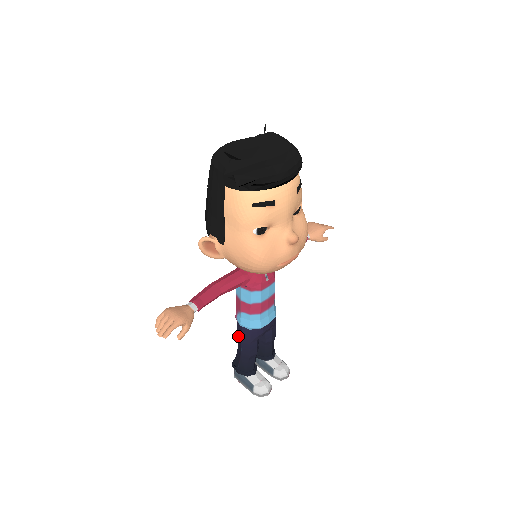
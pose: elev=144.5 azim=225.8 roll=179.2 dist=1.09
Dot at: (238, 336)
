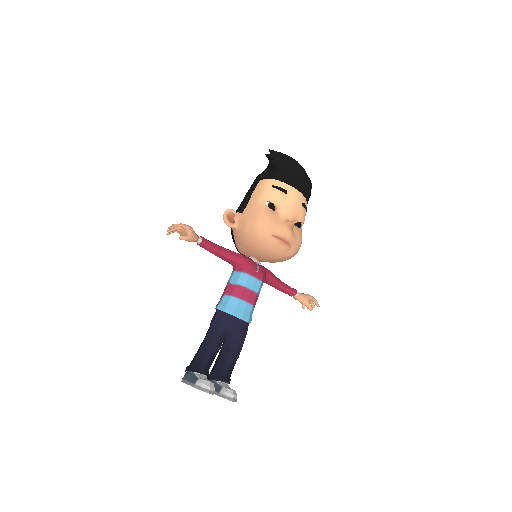
Dot at: (209, 327)
